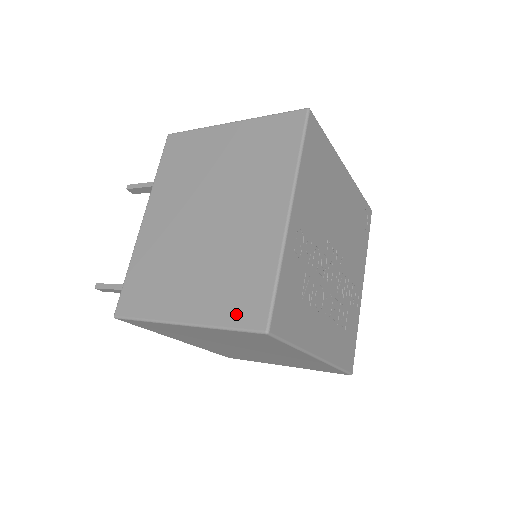
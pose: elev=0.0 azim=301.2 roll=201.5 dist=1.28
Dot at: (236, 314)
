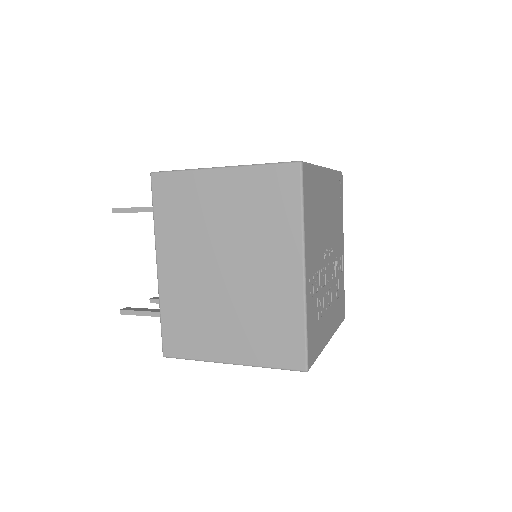
Dot at: (277, 357)
